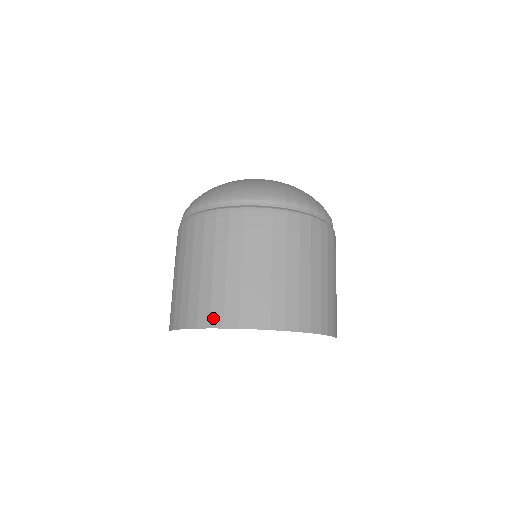
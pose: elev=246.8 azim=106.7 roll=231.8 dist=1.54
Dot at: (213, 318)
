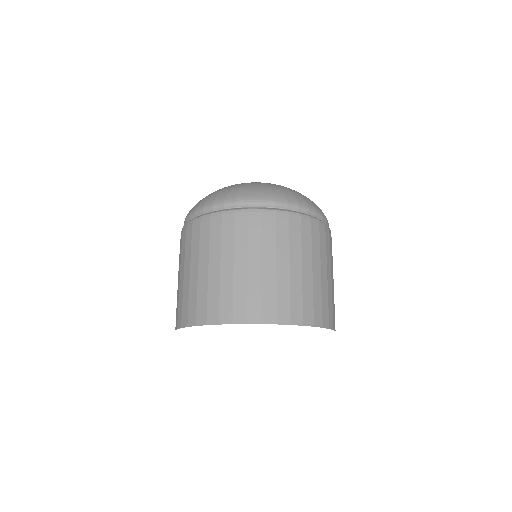
Dot at: (266, 314)
